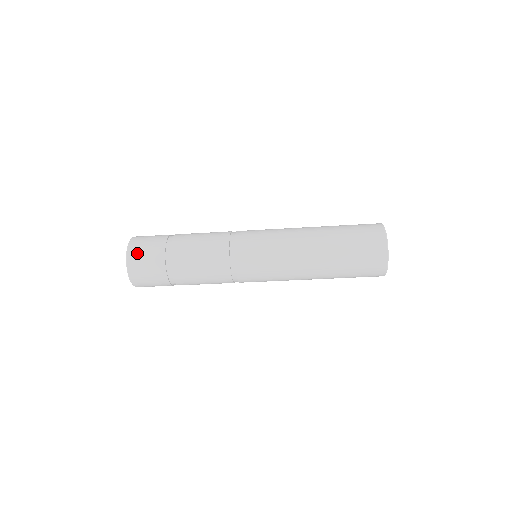
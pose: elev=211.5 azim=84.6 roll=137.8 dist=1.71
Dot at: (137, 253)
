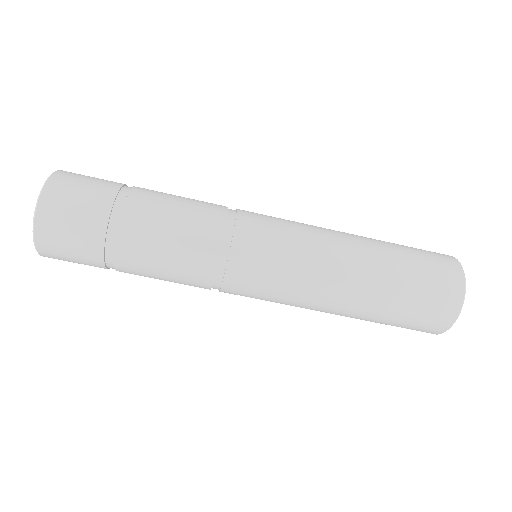
Dot at: (55, 216)
